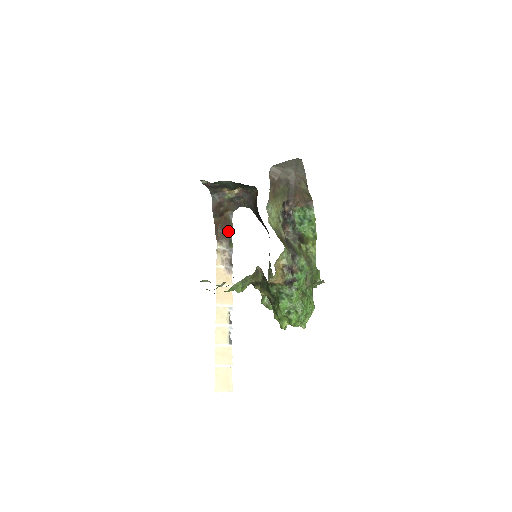
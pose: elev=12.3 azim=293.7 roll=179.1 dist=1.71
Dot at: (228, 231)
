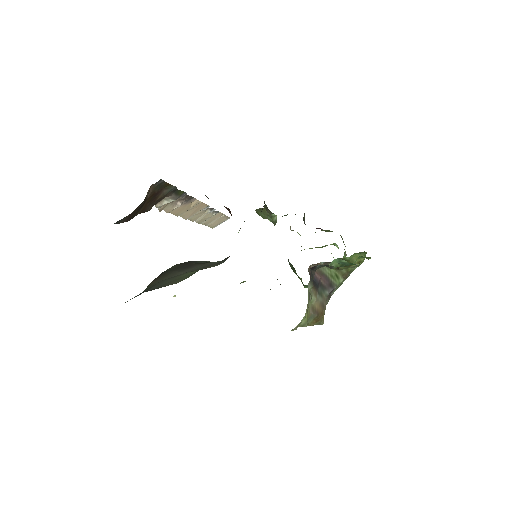
Dot at: (166, 193)
